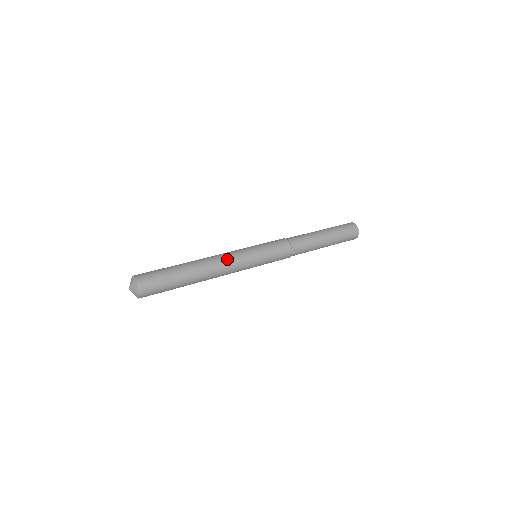
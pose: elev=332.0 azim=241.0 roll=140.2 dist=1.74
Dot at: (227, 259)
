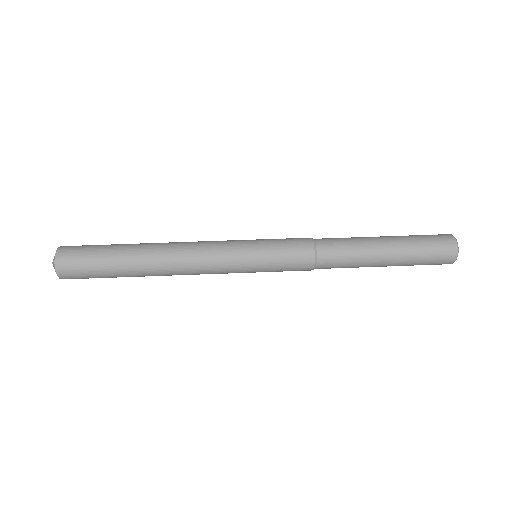
Dot at: (199, 247)
